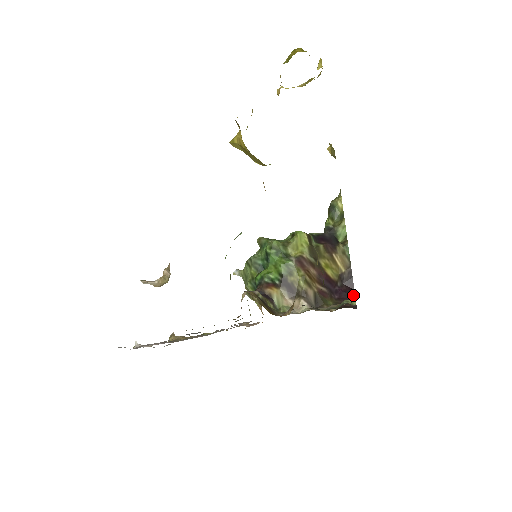
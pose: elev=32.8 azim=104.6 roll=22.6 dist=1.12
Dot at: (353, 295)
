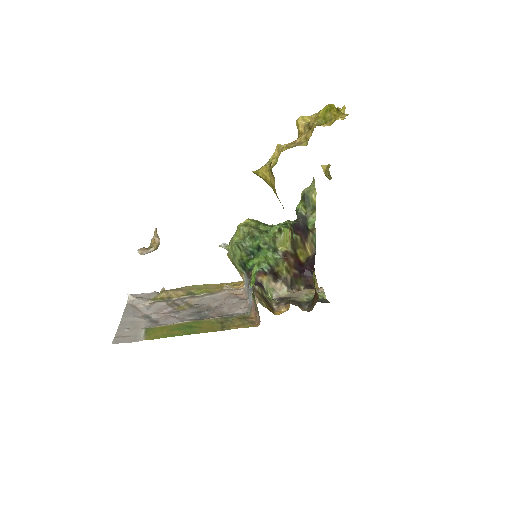
Dot at: occluded
